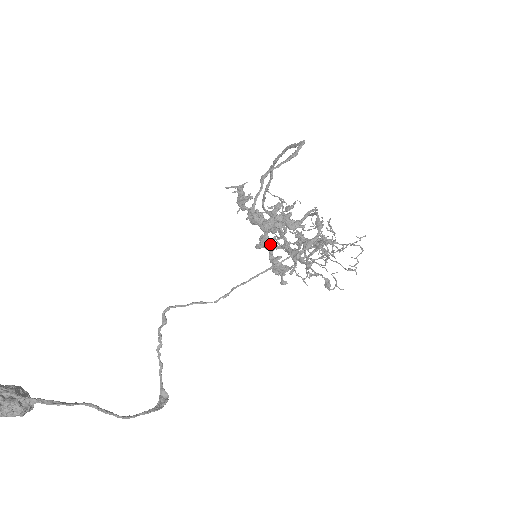
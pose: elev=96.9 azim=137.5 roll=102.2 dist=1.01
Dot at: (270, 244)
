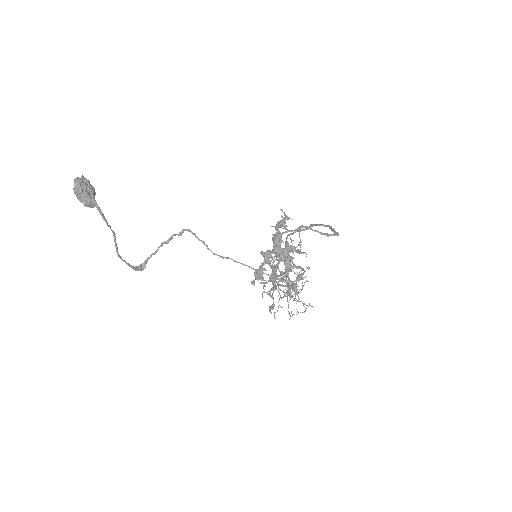
Dot at: (268, 259)
